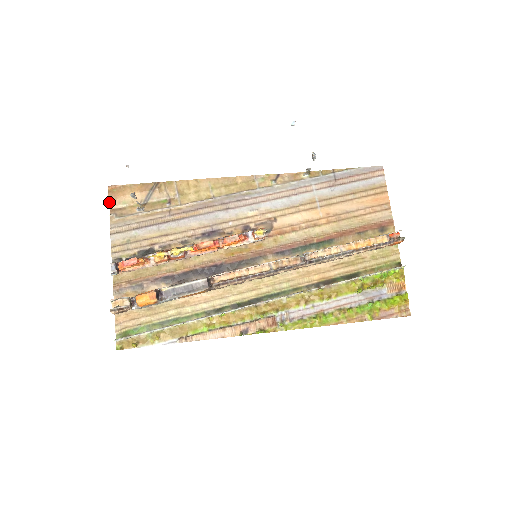
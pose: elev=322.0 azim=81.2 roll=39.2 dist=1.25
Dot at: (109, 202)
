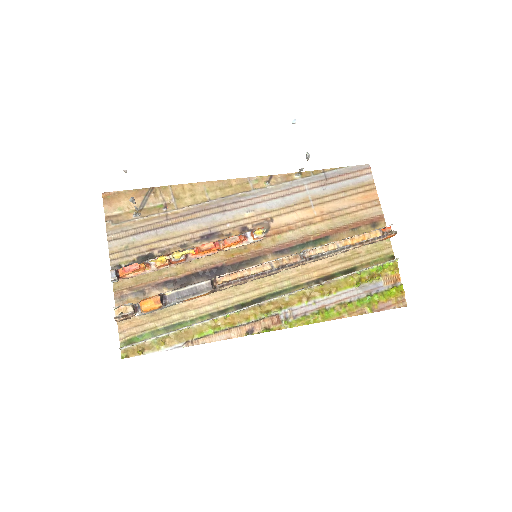
Dot at: (104, 209)
